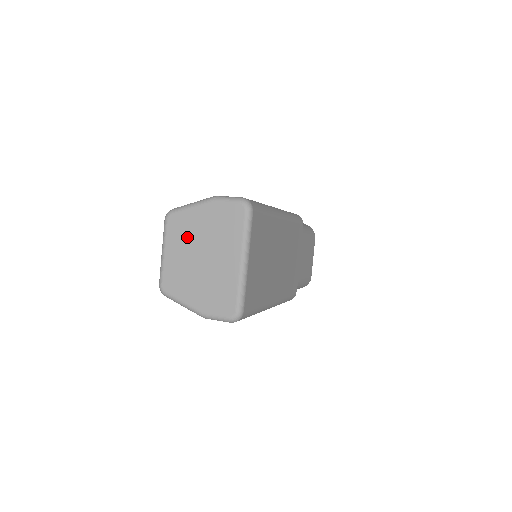
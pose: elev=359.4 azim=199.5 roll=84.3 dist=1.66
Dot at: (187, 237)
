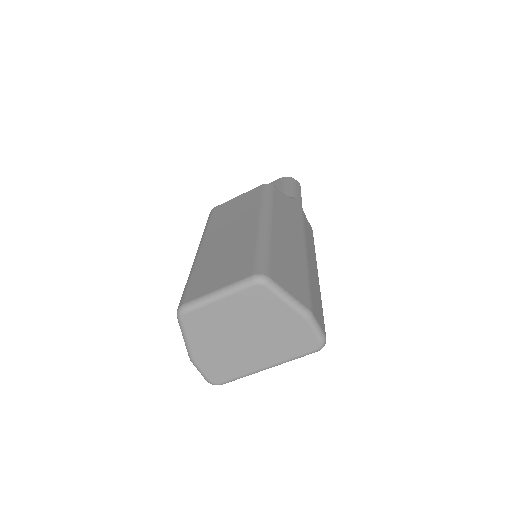
Dot at: (253, 313)
